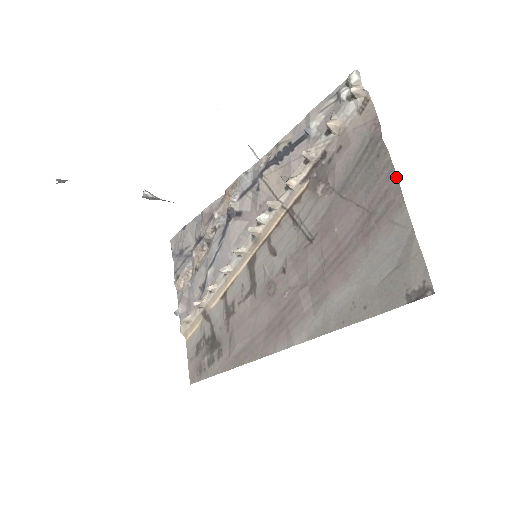
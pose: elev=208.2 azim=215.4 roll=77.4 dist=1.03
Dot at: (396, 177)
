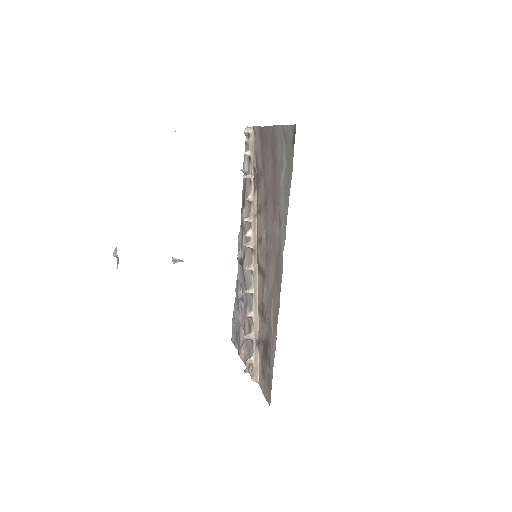
Dot at: (271, 126)
